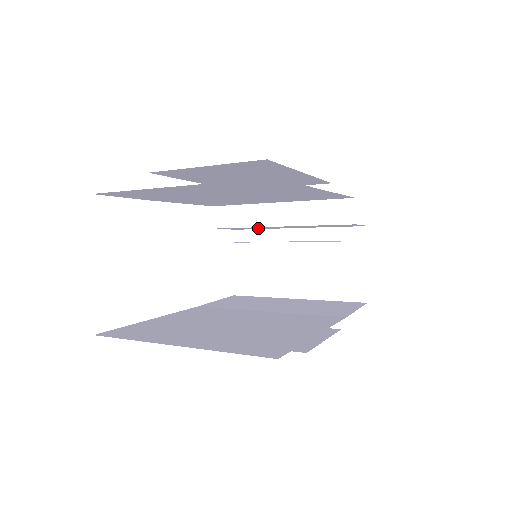
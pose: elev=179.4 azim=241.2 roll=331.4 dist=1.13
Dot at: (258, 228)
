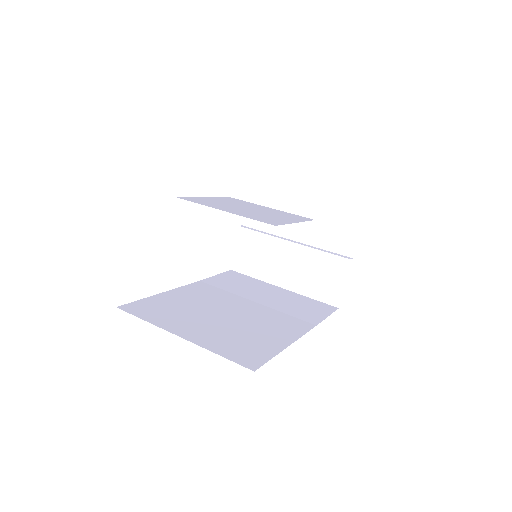
Dot at: occluded
